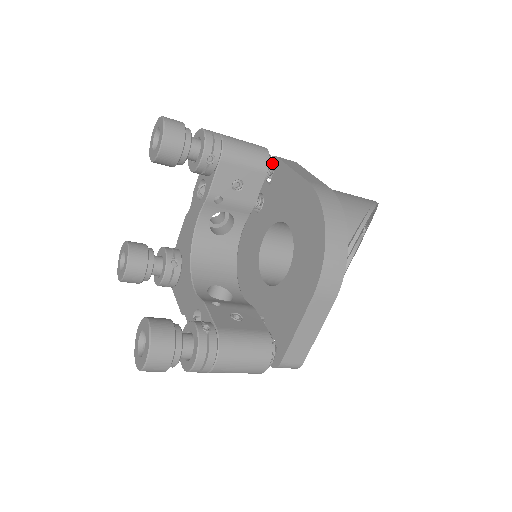
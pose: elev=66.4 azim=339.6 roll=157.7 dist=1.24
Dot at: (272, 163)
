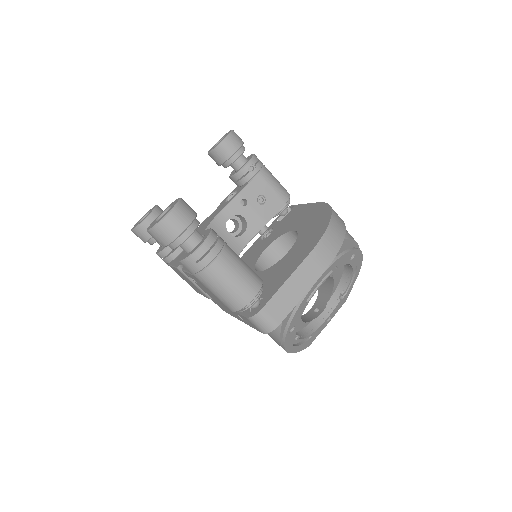
Dot at: occluded
